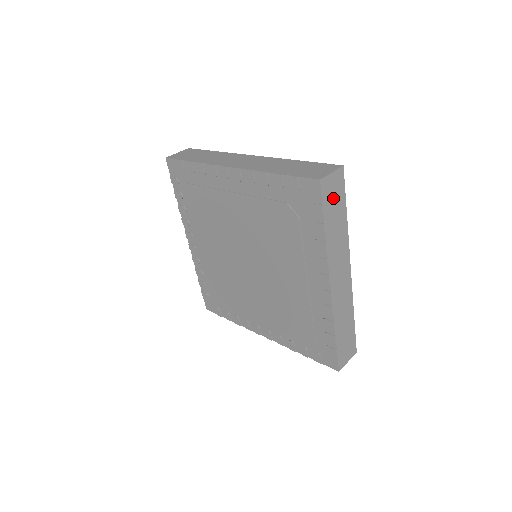
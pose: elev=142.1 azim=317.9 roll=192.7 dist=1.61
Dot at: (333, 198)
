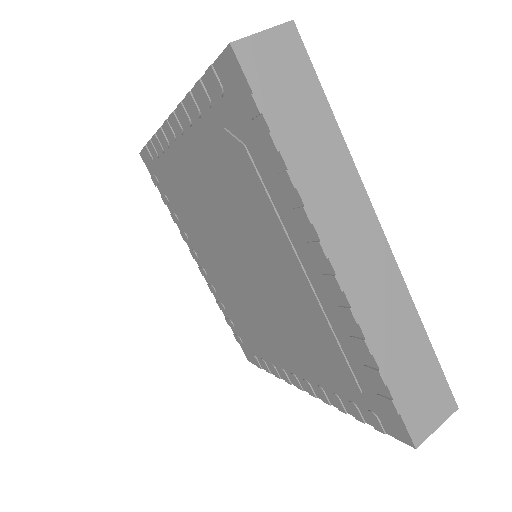
Dot at: (282, 83)
